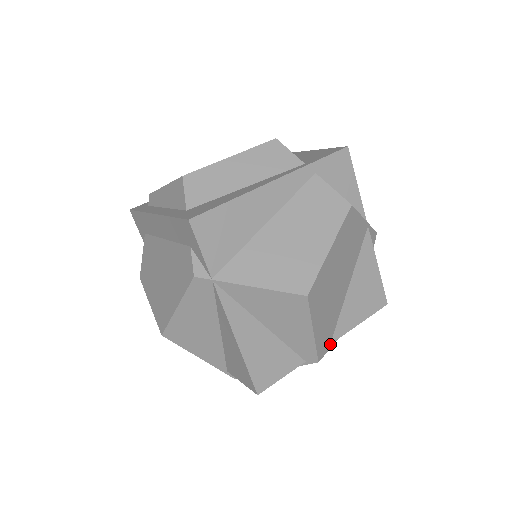
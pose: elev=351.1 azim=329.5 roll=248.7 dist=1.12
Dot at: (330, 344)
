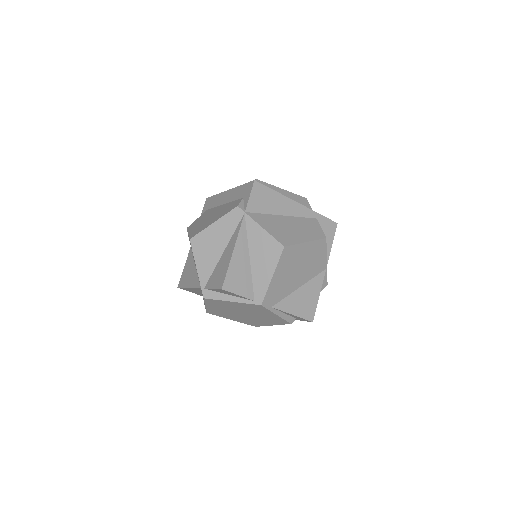
Dot at: (271, 307)
